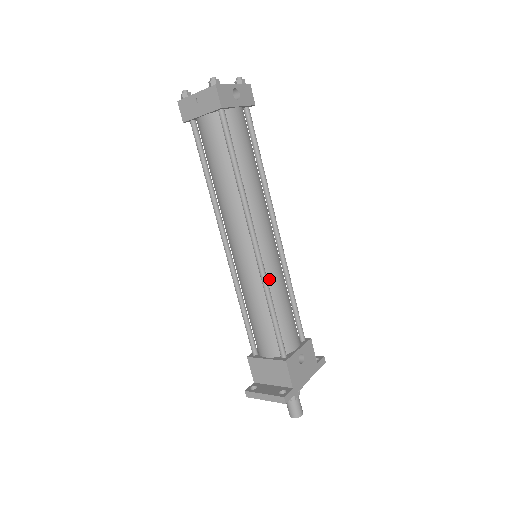
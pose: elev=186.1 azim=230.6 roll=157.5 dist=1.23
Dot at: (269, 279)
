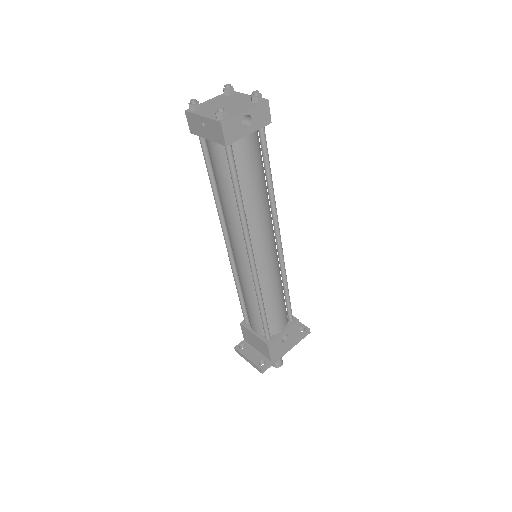
Dot at: (262, 284)
